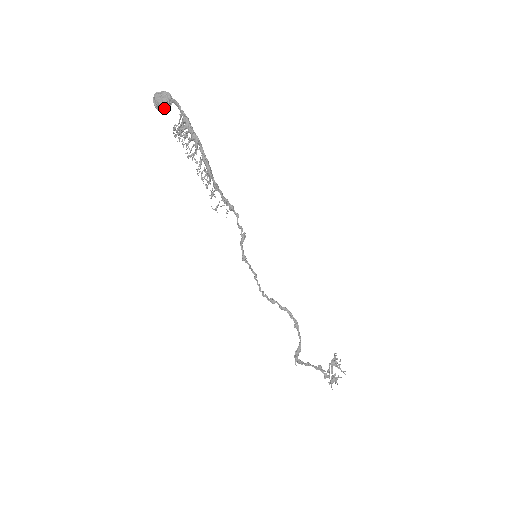
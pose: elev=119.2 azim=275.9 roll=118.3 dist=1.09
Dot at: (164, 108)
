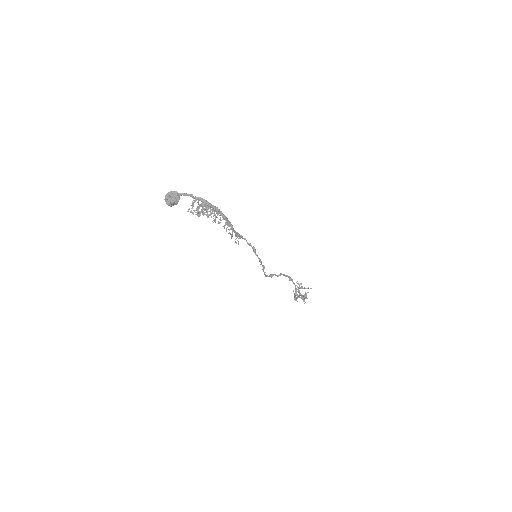
Dot at: occluded
